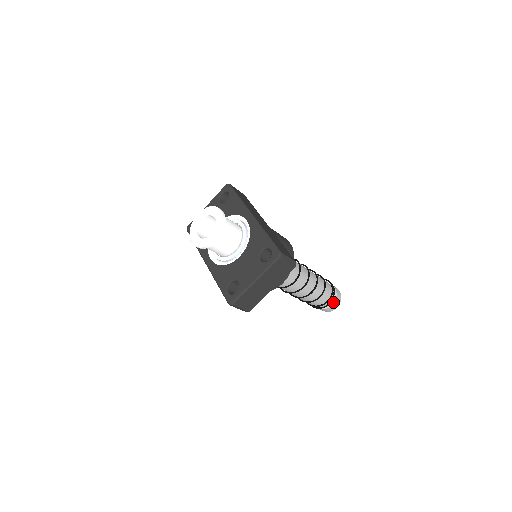
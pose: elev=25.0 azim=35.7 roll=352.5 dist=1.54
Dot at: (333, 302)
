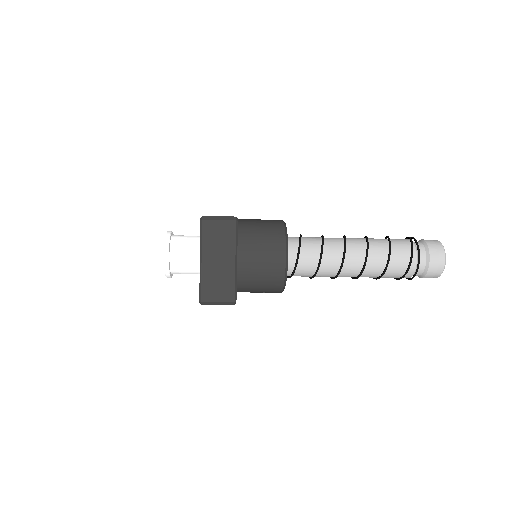
Dot at: (428, 255)
